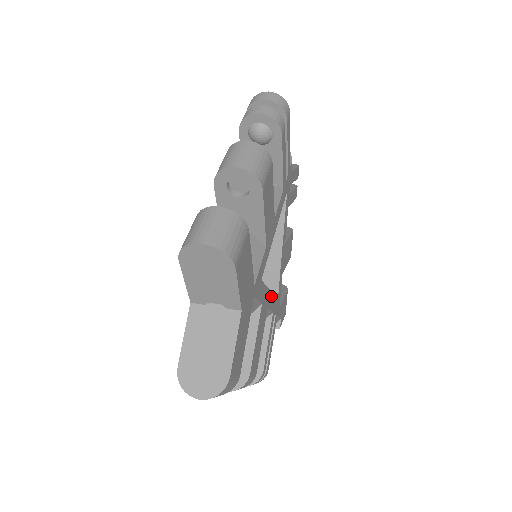
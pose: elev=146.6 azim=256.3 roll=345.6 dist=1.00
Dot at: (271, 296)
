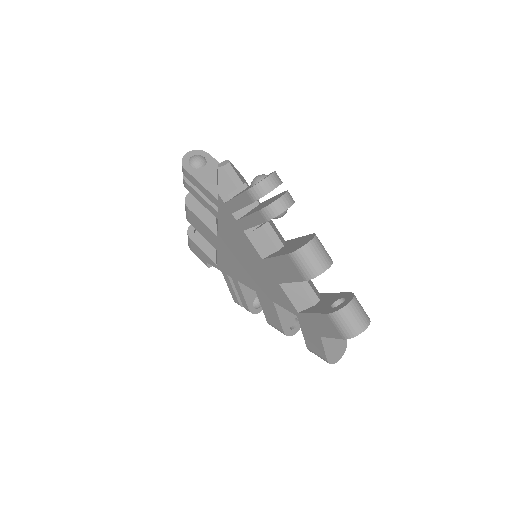
Dot at: occluded
